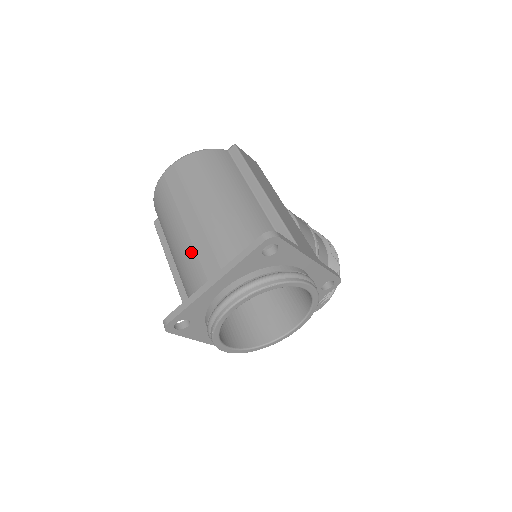
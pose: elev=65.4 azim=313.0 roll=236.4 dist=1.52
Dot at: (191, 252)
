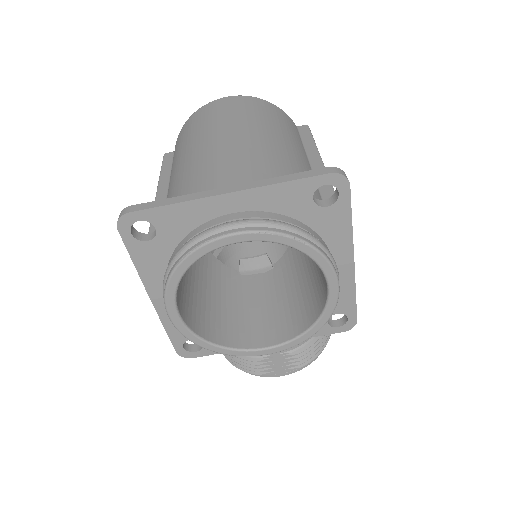
Dot at: (210, 164)
